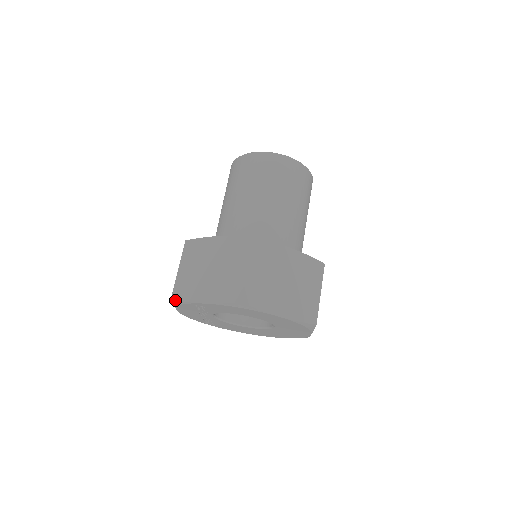
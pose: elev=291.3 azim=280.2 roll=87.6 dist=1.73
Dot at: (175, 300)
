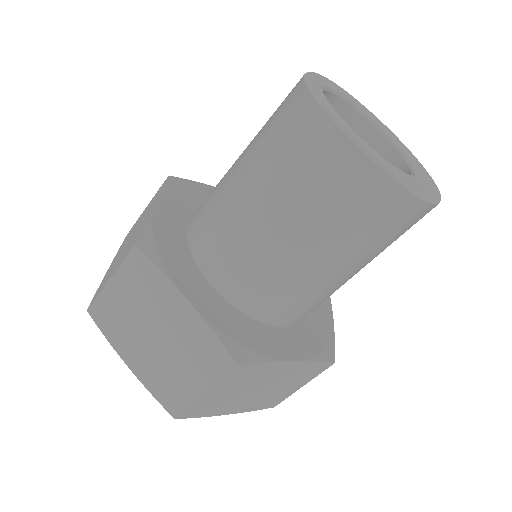
Dot at: occluded
